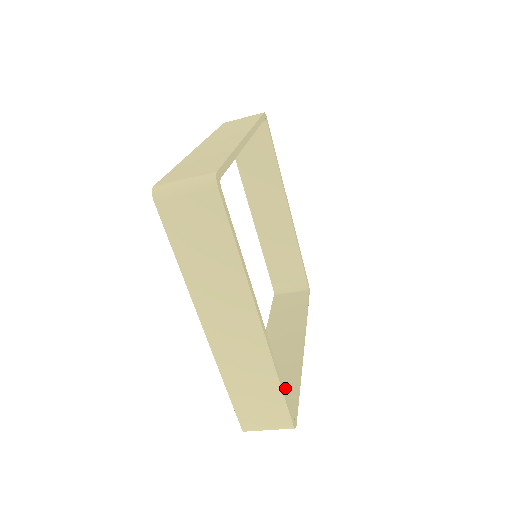
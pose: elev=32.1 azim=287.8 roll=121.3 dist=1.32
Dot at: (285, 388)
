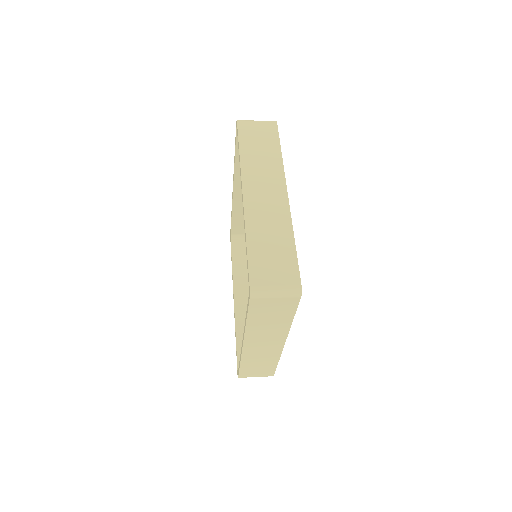
Dot at: occluded
